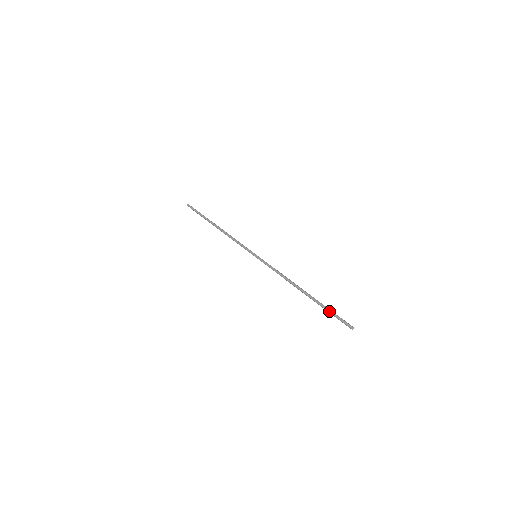
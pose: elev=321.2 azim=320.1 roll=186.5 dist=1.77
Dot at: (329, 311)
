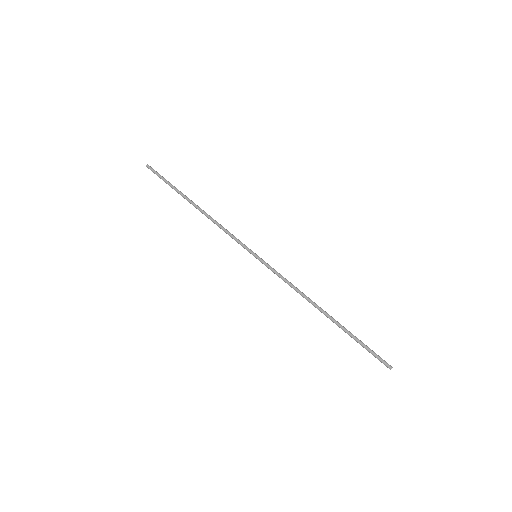
Dot at: (361, 343)
